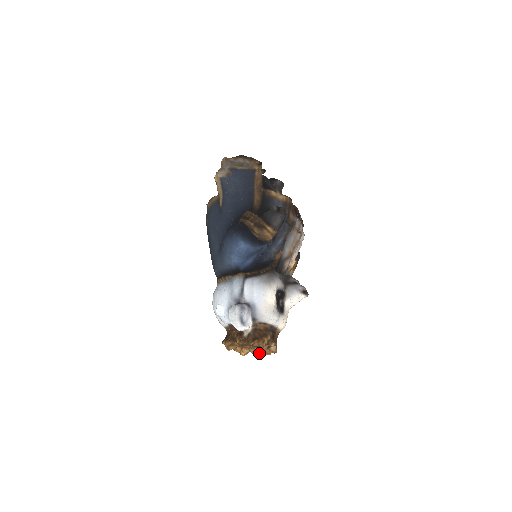
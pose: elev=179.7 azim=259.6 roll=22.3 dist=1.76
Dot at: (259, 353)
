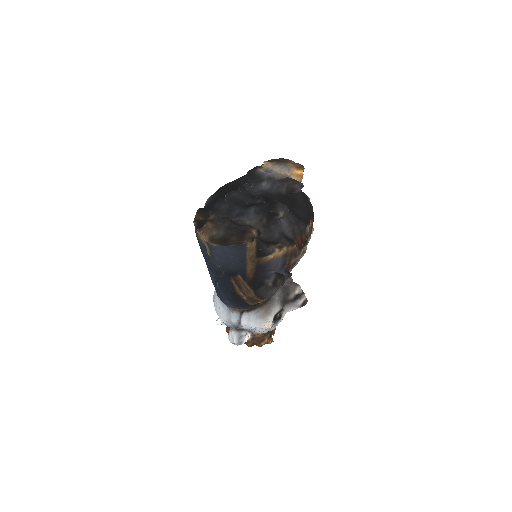
Dot at: occluded
